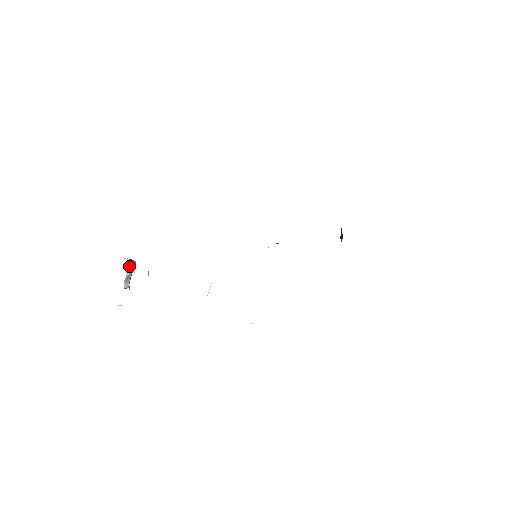
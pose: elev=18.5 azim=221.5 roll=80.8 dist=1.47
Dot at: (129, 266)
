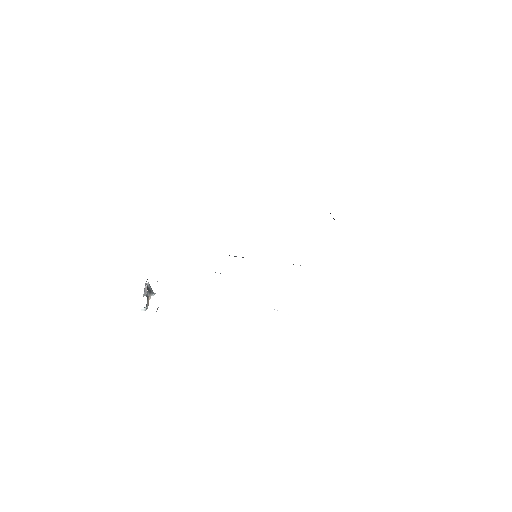
Dot at: (145, 284)
